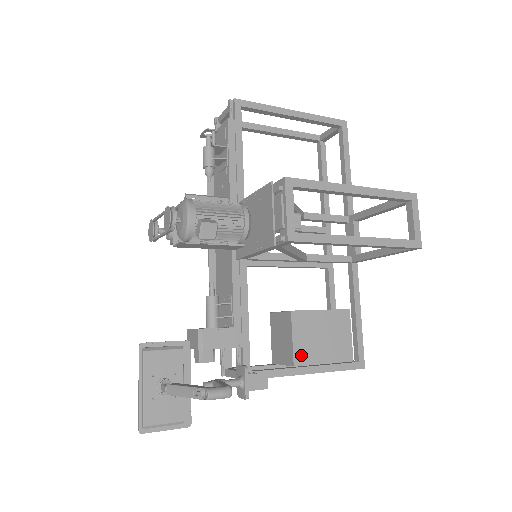
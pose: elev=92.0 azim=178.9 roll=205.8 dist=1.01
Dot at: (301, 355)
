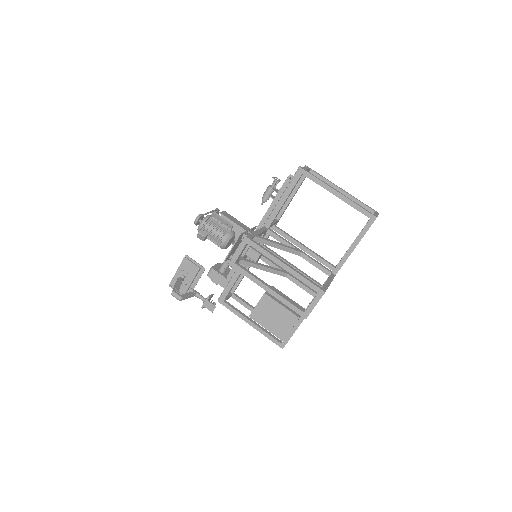
Dot at: (256, 315)
